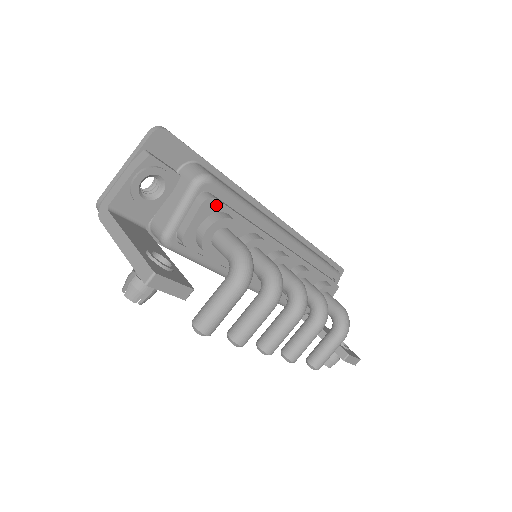
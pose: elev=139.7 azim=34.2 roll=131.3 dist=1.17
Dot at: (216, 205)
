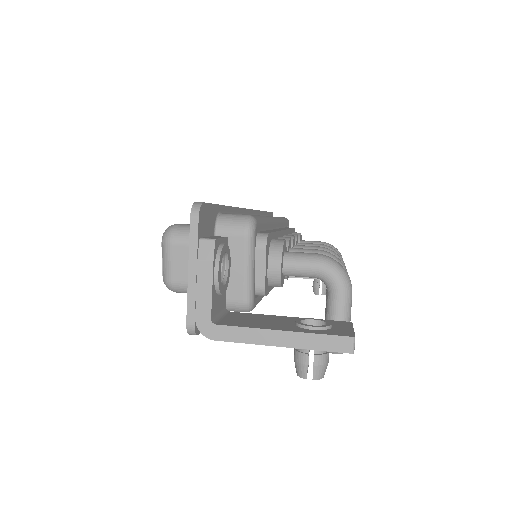
Dot at: (269, 239)
